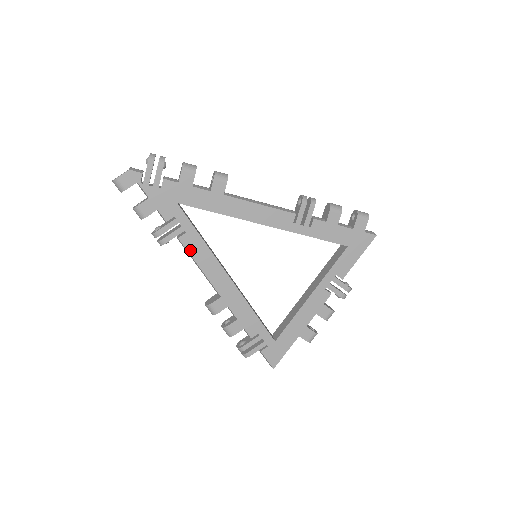
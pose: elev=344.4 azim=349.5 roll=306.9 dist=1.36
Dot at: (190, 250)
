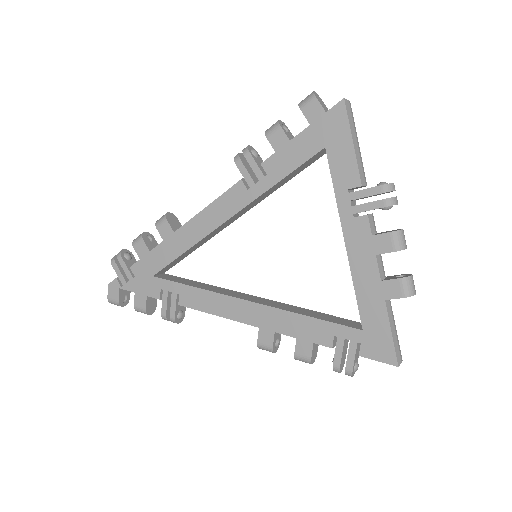
Dot at: (195, 307)
